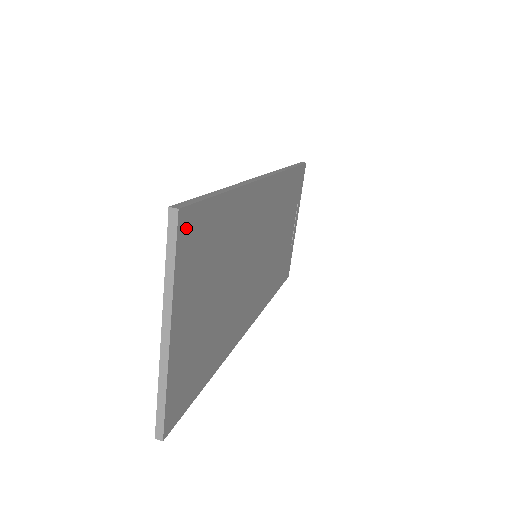
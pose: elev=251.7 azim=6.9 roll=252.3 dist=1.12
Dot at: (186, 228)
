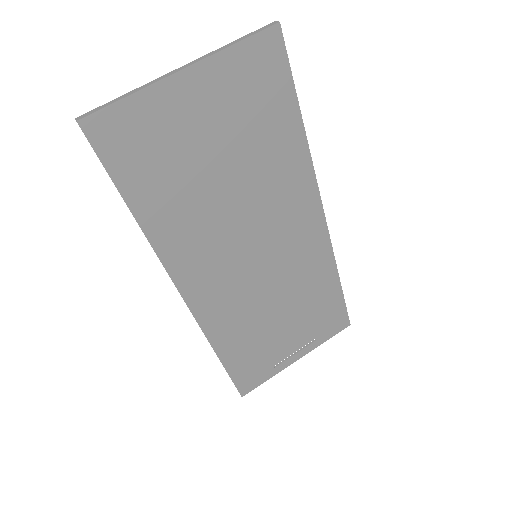
Dot at: (268, 46)
